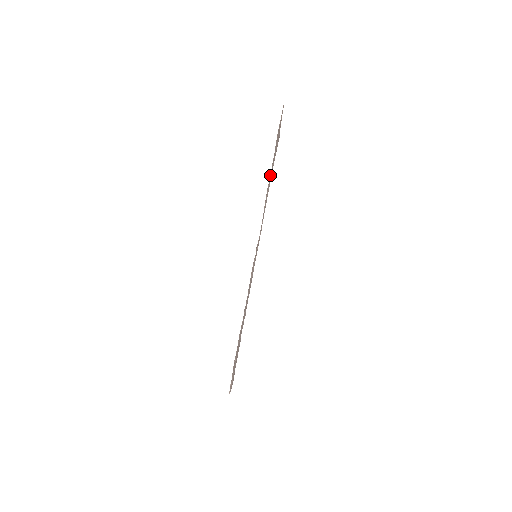
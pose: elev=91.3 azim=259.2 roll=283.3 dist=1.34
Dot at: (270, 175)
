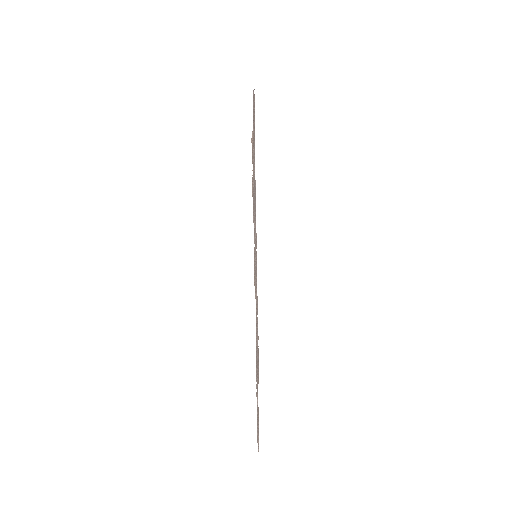
Dot at: (254, 249)
